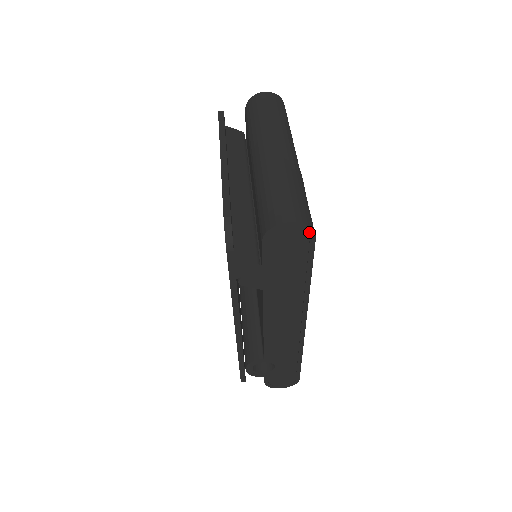
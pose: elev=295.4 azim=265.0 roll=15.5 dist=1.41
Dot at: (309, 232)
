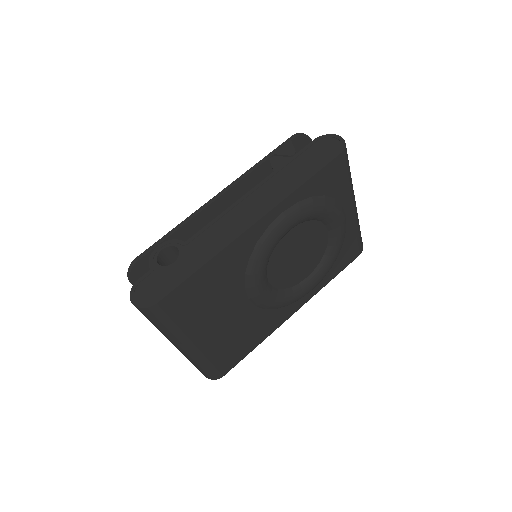
Dot at: (342, 148)
